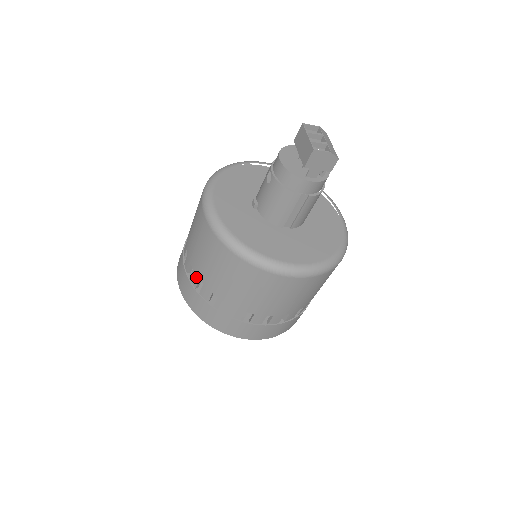
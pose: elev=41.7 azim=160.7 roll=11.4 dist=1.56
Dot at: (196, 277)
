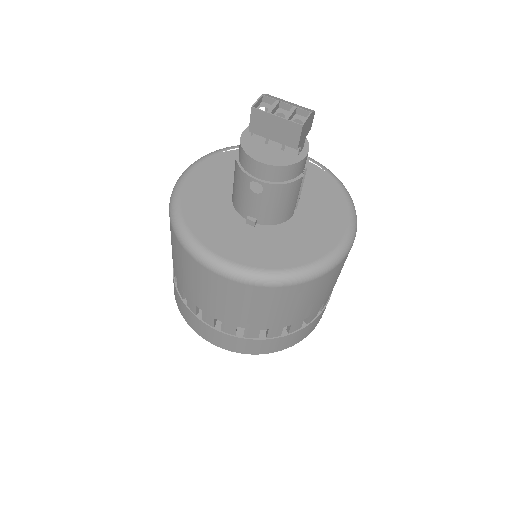
Dot at: (255, 331)
